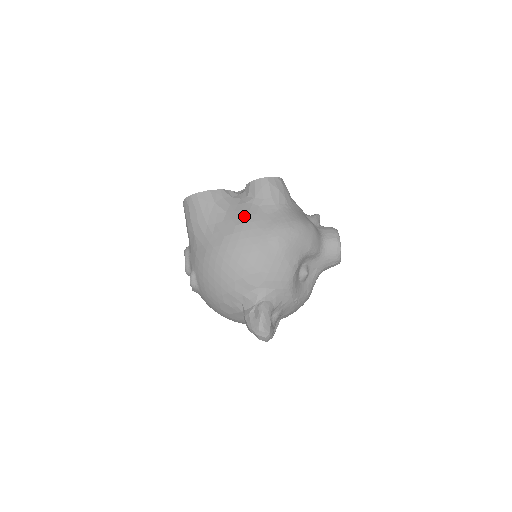
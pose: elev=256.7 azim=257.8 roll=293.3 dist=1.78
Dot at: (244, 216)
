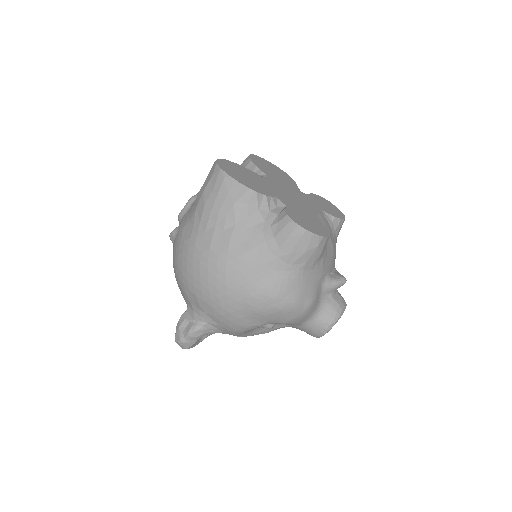
Dot at: (244, 248)
